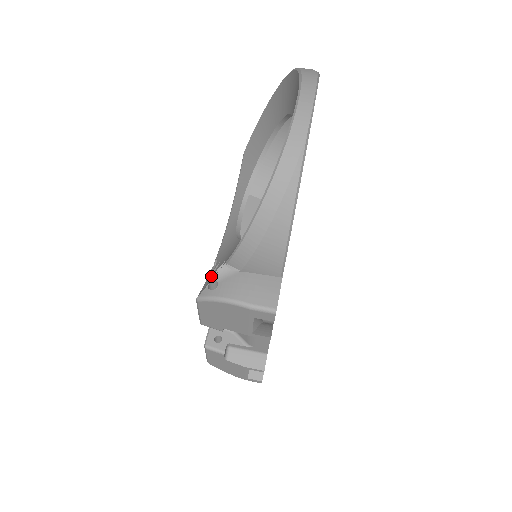
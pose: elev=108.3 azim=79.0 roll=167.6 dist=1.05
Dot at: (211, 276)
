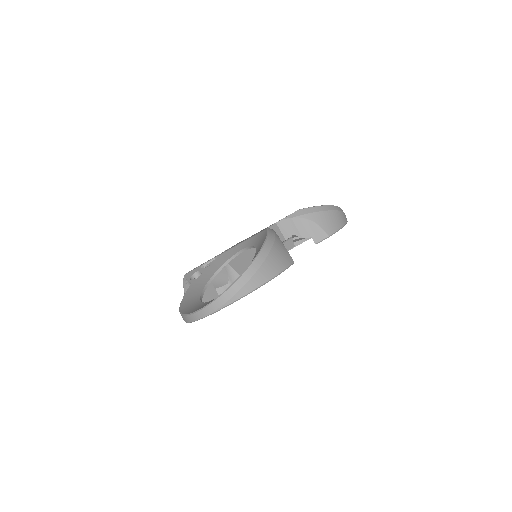
Dot at: (198, 270)
